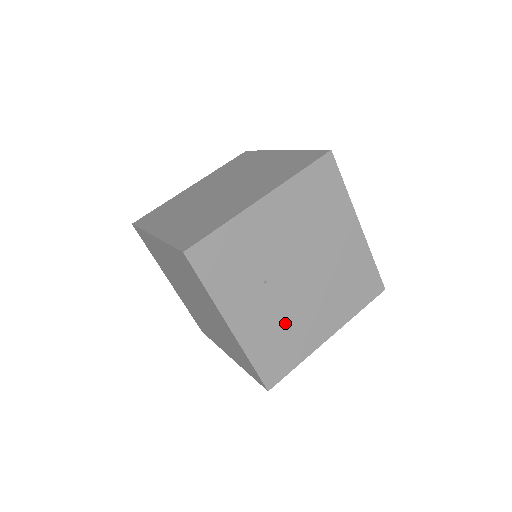
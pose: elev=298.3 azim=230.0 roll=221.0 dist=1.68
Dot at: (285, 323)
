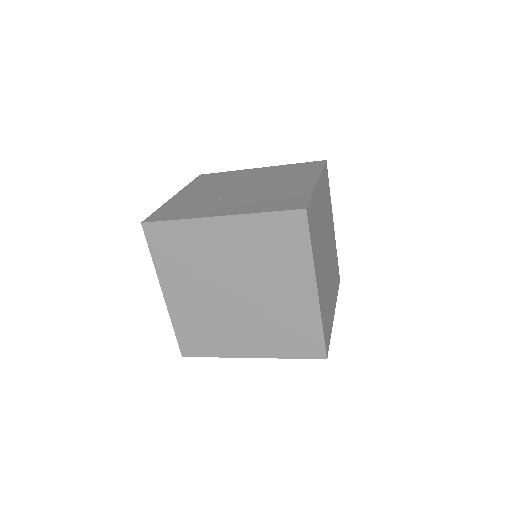
Dot at: (265, 196)
